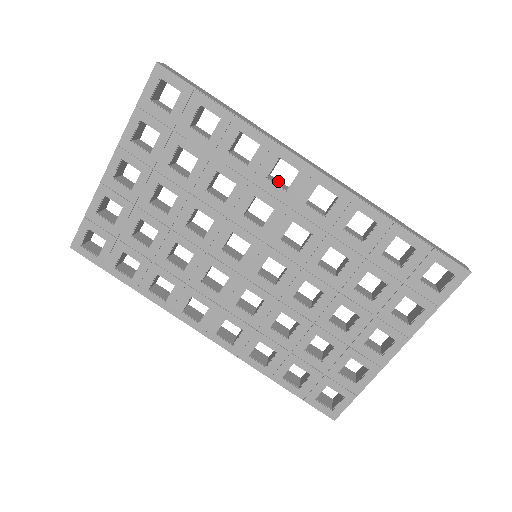
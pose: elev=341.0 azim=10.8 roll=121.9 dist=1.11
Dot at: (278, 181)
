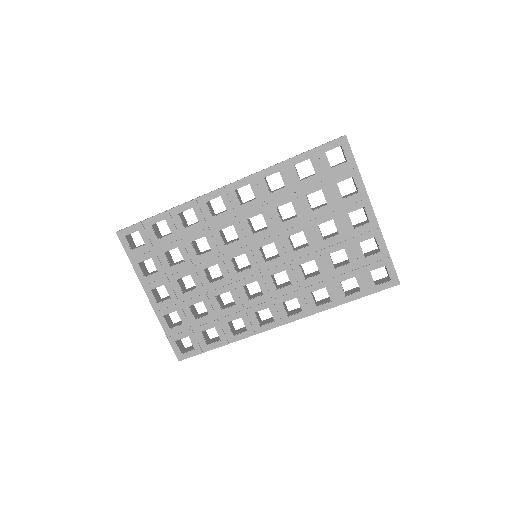
Dot at: (221, 212)
